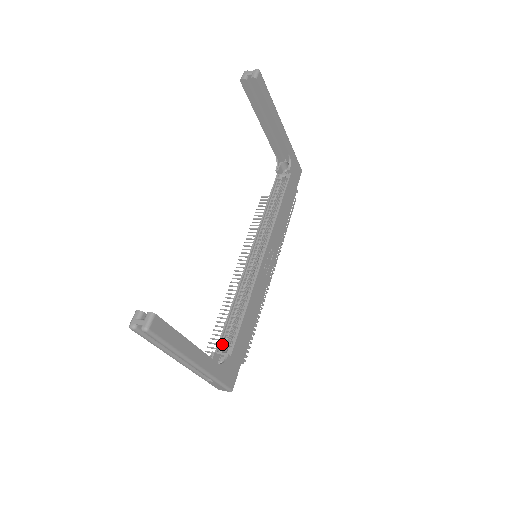
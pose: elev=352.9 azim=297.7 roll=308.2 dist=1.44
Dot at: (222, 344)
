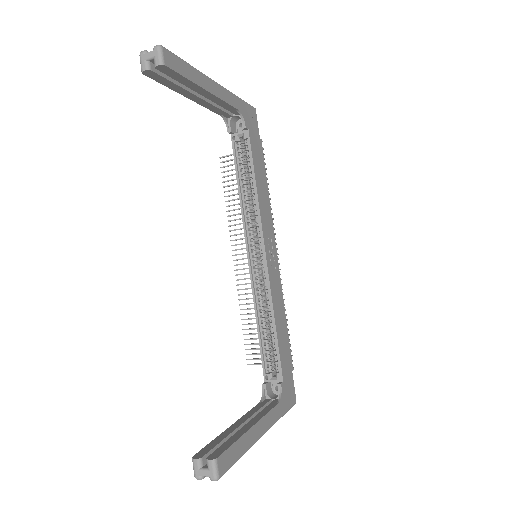
Dot at: (267, 370)
